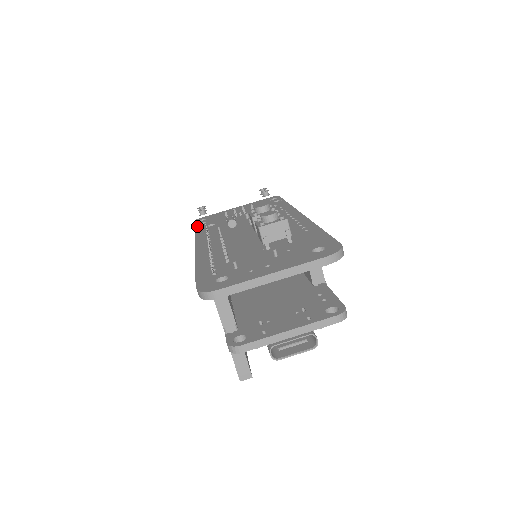
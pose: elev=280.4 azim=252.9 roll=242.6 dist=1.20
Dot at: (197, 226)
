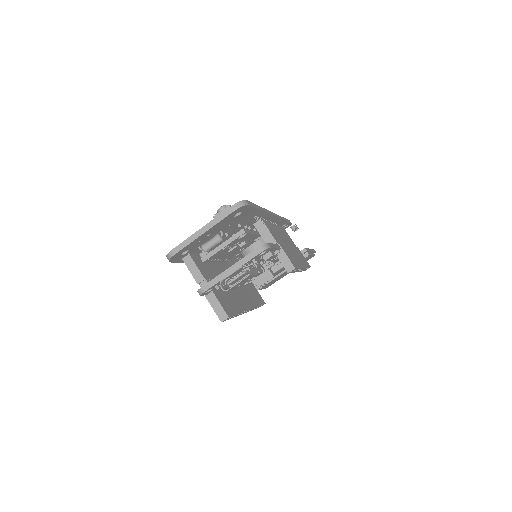
Dot at: occluded
